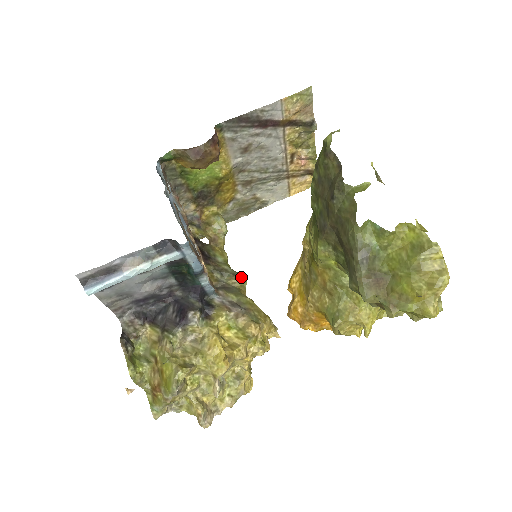
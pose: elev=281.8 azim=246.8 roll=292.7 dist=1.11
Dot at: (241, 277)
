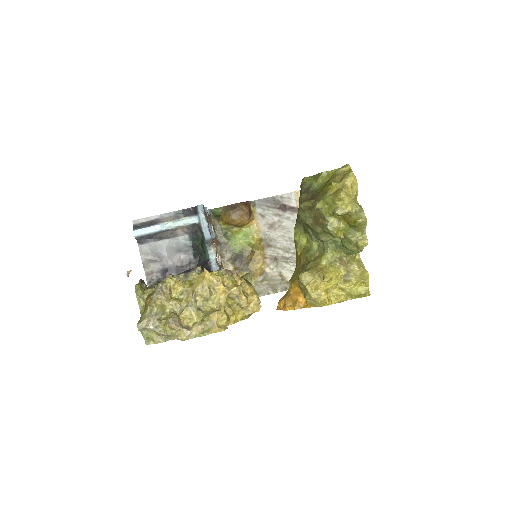
Dot at: occluded
